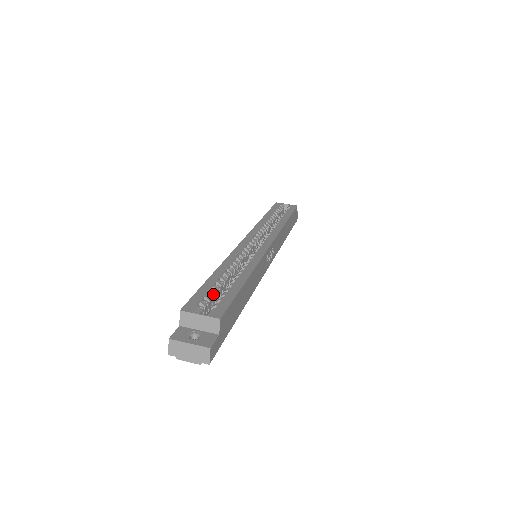
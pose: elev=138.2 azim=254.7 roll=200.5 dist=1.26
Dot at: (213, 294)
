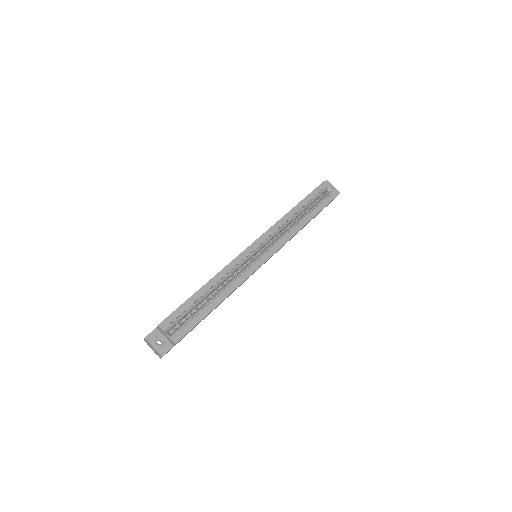
Dot at: (188, 312)
